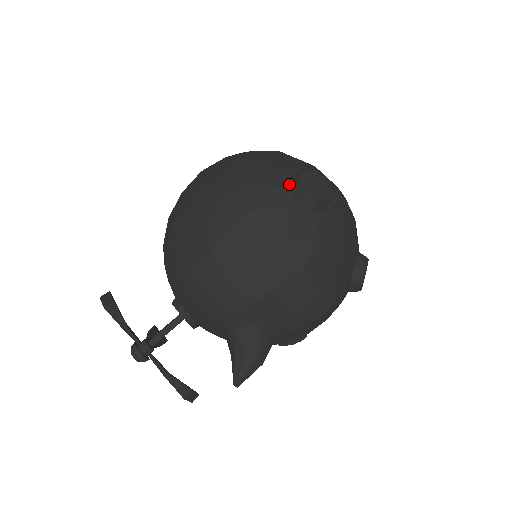
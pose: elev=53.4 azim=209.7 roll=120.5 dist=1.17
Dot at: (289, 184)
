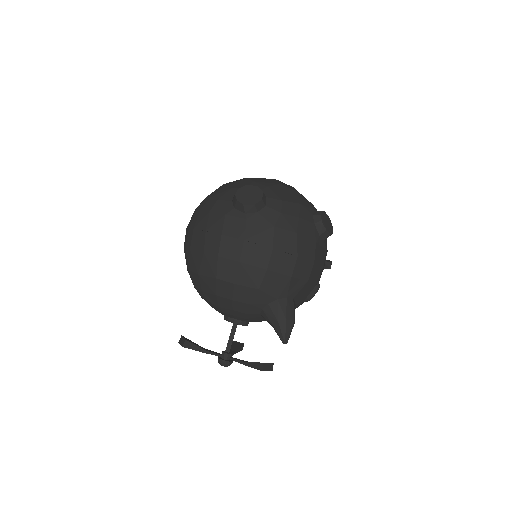
Dot at: (234, 205)
